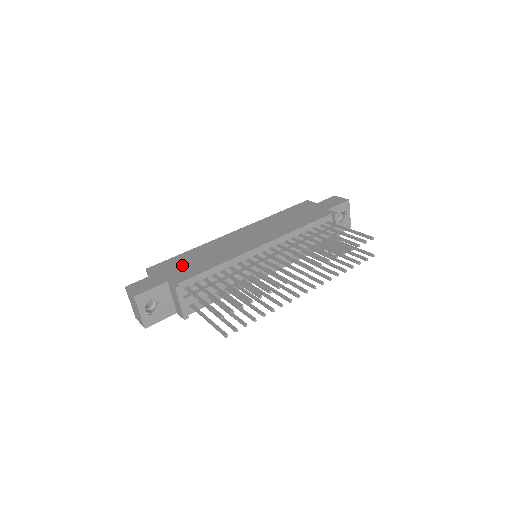
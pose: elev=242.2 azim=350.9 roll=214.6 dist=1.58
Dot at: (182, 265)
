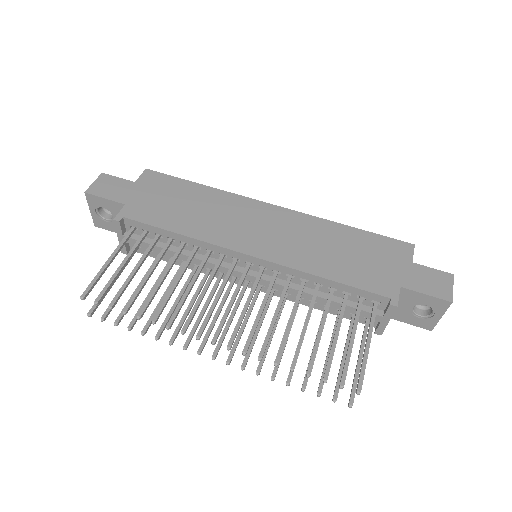
Dot at: (166, 198)
